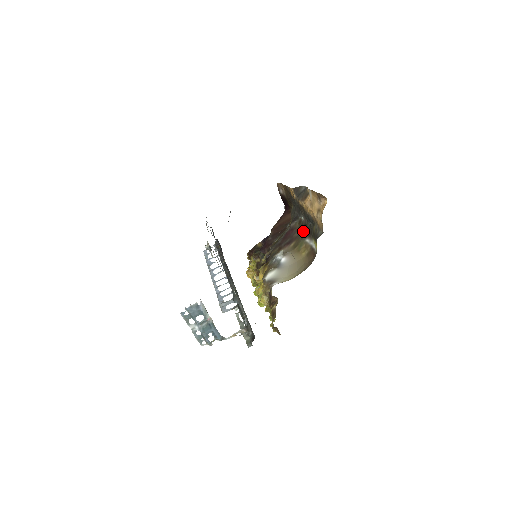
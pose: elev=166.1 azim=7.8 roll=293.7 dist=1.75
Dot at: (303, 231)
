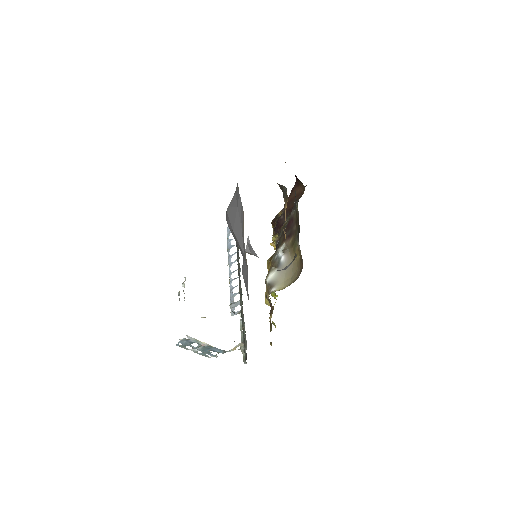
Dot at: (297, 228)
